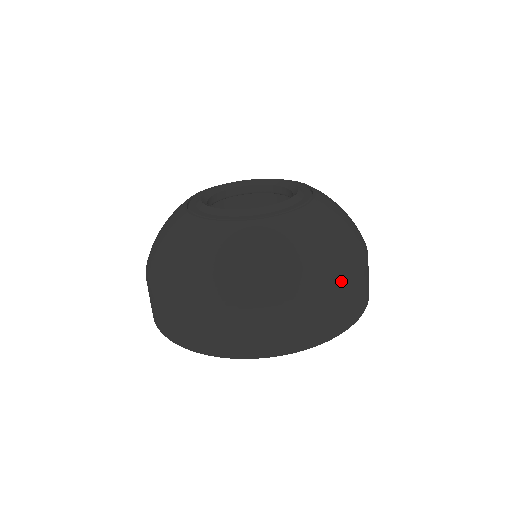
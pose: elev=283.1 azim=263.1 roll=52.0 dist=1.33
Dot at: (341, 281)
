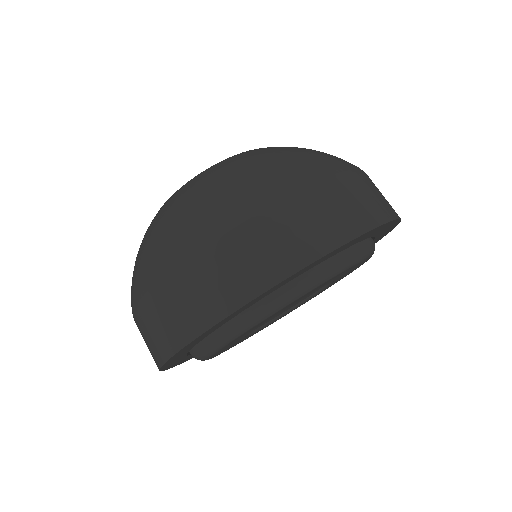
Dot at: (348, 166)
